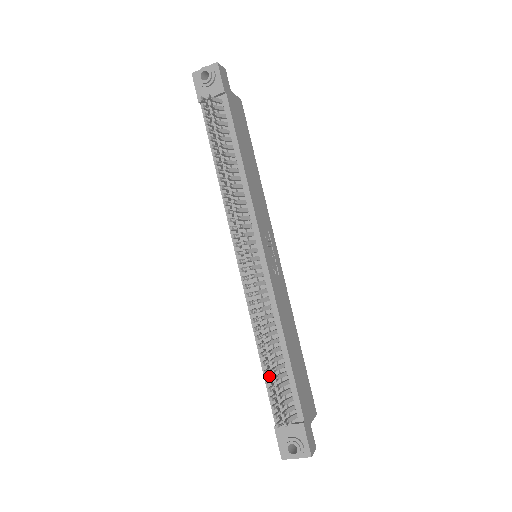
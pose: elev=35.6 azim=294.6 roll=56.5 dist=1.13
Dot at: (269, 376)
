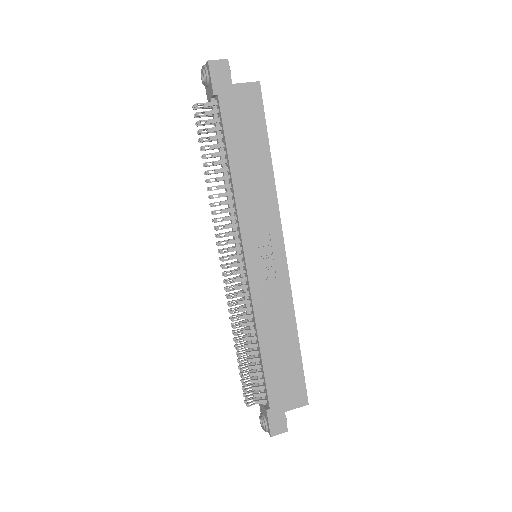
Dot at: occluded
